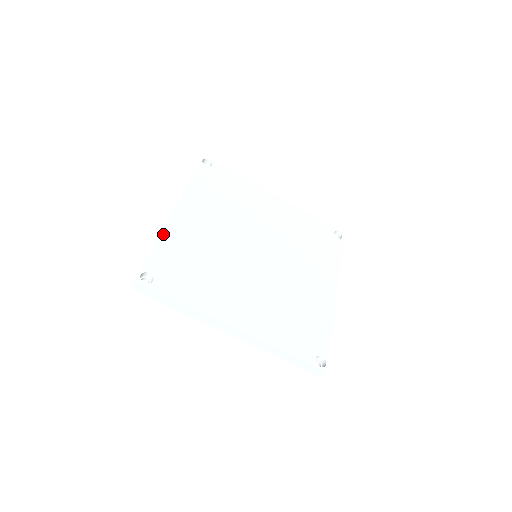
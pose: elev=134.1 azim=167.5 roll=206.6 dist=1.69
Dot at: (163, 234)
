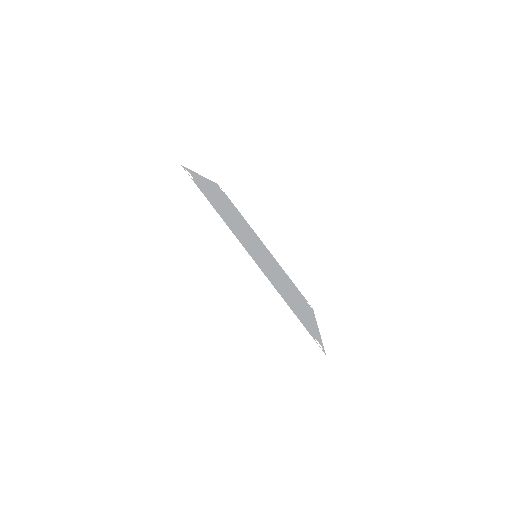
Dot at: (281, 296)
